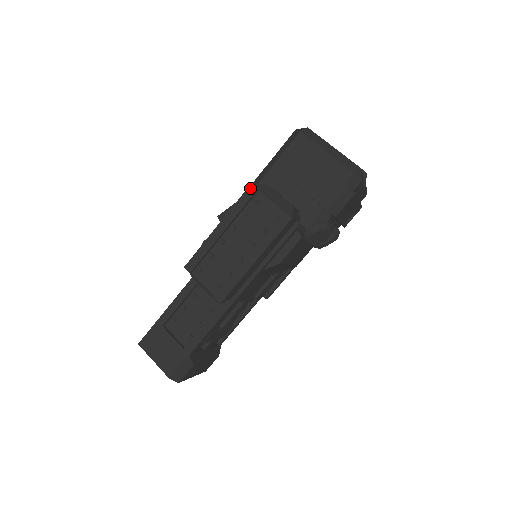
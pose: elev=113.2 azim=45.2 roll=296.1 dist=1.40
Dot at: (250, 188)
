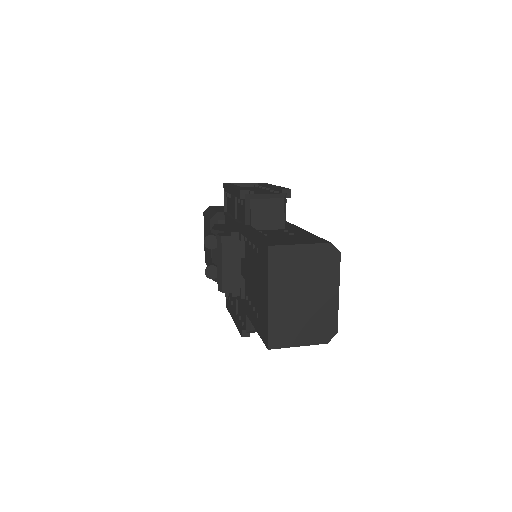
Dot at: (226, 183)
